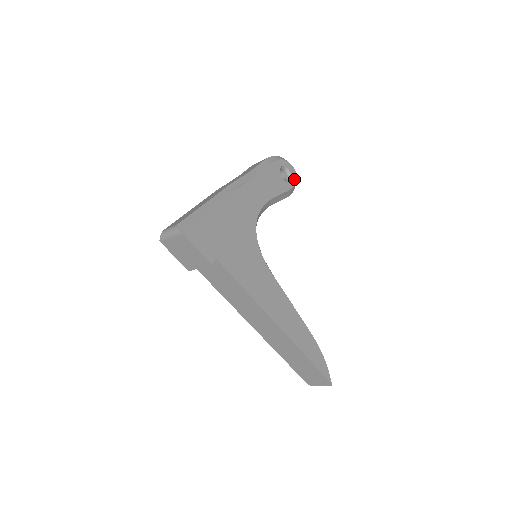
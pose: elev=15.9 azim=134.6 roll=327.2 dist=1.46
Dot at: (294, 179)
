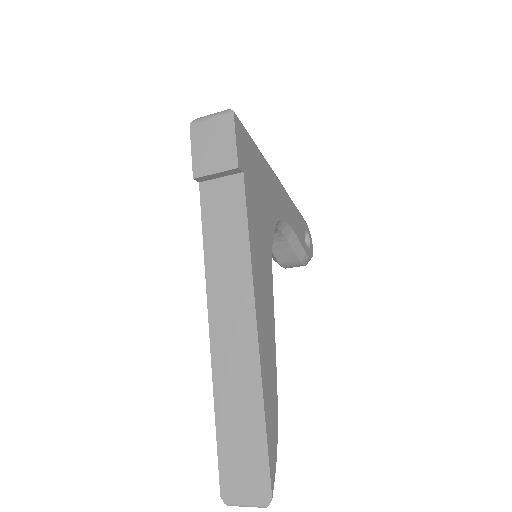
Dot at: (311, 254)
